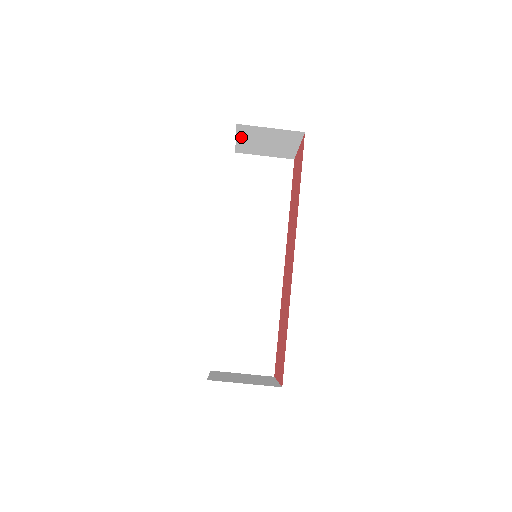
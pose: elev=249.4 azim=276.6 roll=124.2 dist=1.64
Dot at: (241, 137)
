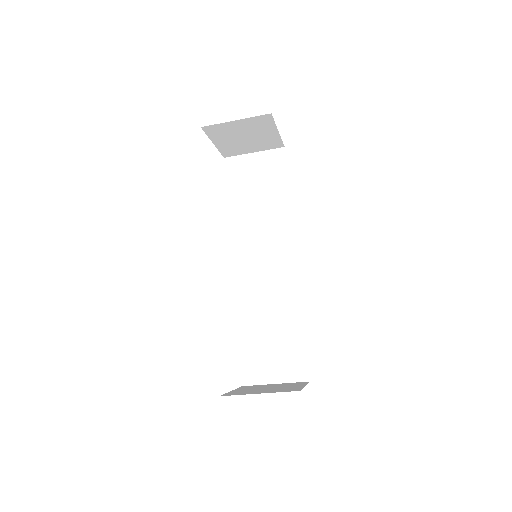
Dot at: (216, 140)
